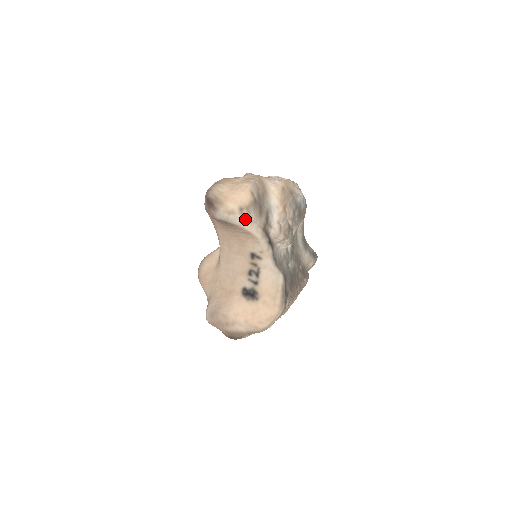
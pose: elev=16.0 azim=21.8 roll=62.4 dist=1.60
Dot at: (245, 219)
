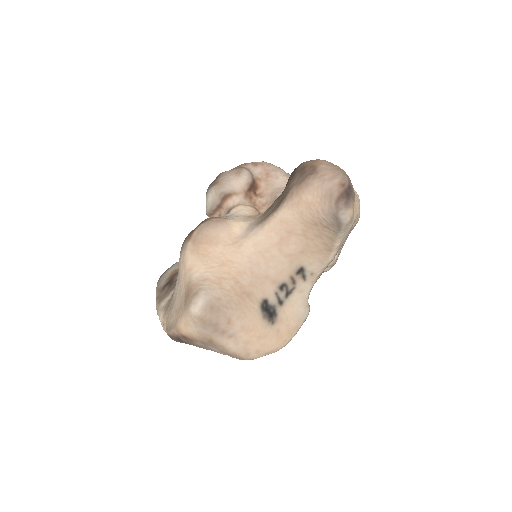
Dot at: (347, 235)
